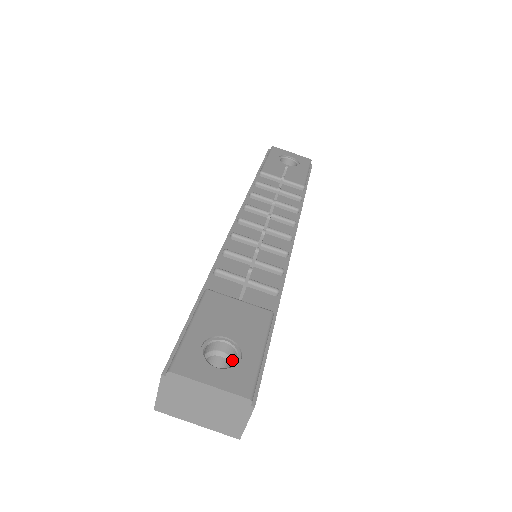
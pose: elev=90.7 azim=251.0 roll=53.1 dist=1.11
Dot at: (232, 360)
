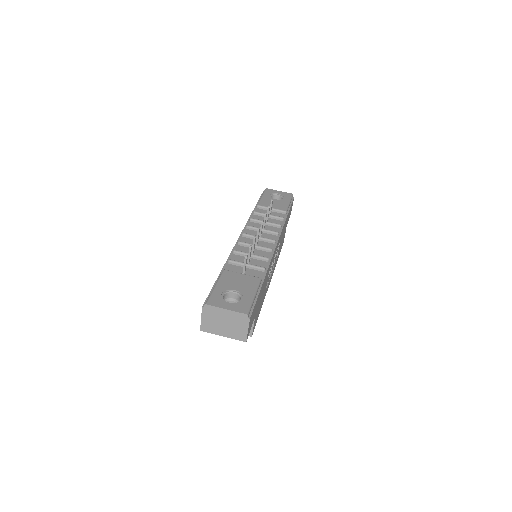
Dot at: occluded
